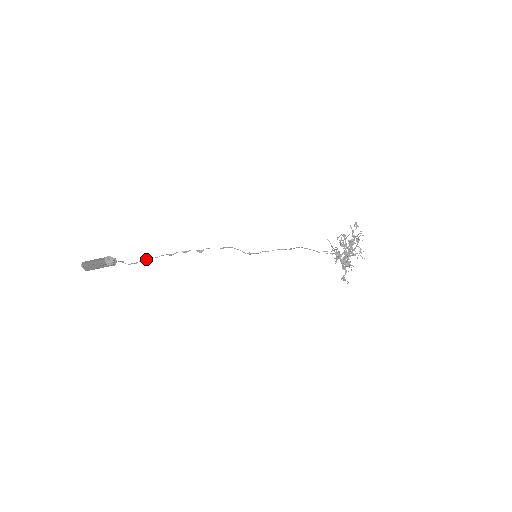
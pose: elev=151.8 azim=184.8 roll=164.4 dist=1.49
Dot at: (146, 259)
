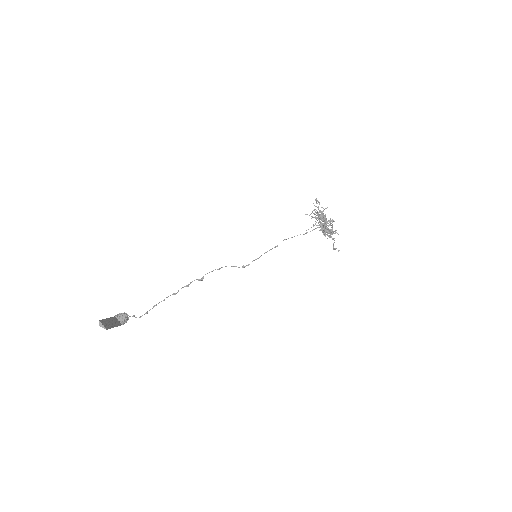
Dot at: (155, 305)
